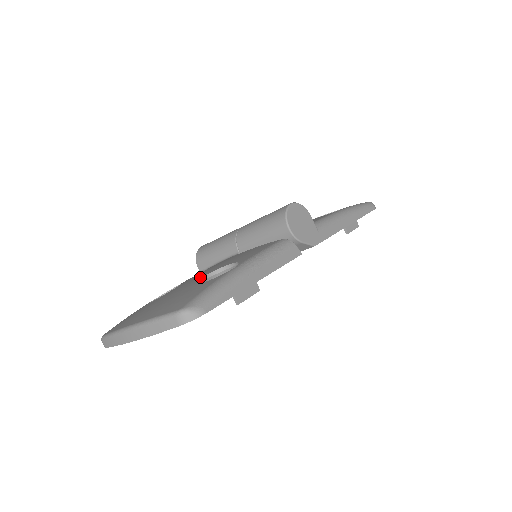
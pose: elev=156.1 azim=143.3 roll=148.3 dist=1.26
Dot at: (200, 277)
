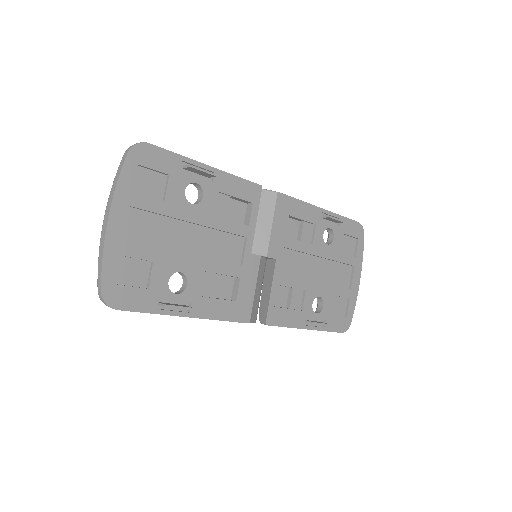
Dot at: occluded
